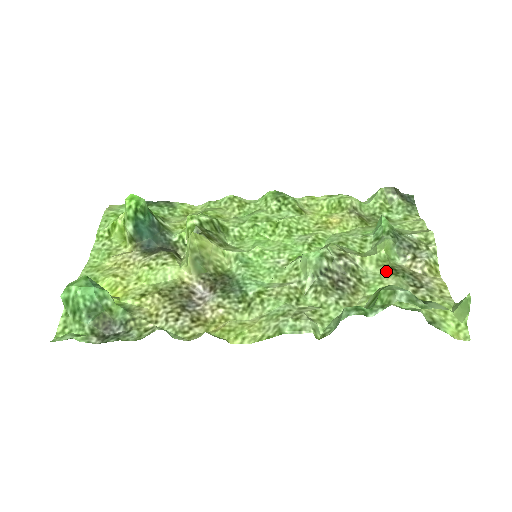
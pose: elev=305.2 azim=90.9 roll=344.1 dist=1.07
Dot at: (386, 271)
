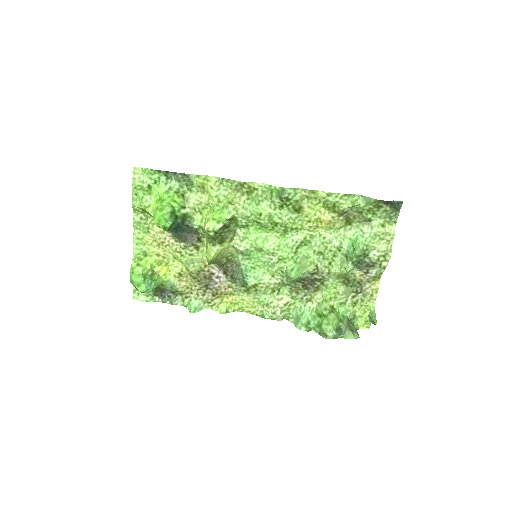
Dot at: (342, 281)
